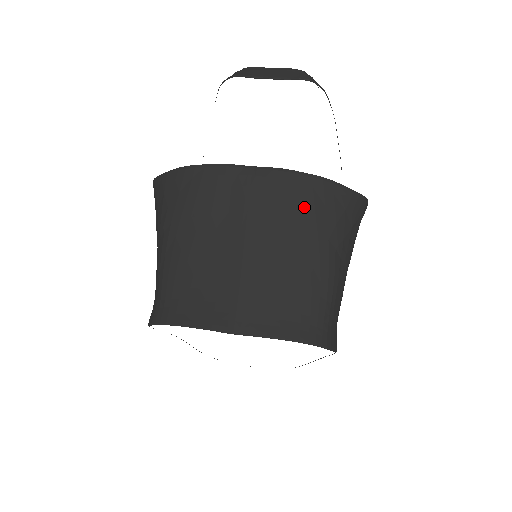
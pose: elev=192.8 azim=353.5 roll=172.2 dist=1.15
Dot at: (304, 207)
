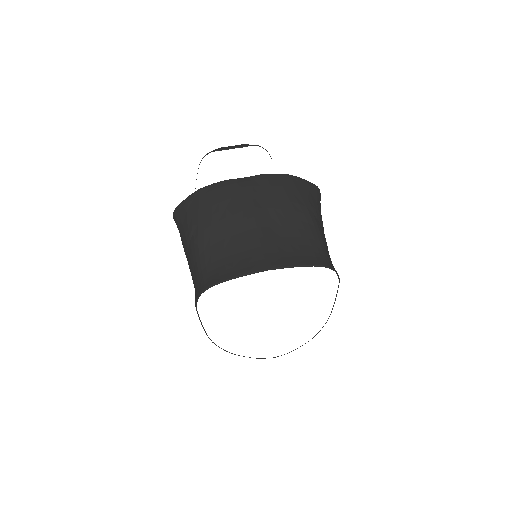
Dot at: (285, 190)
